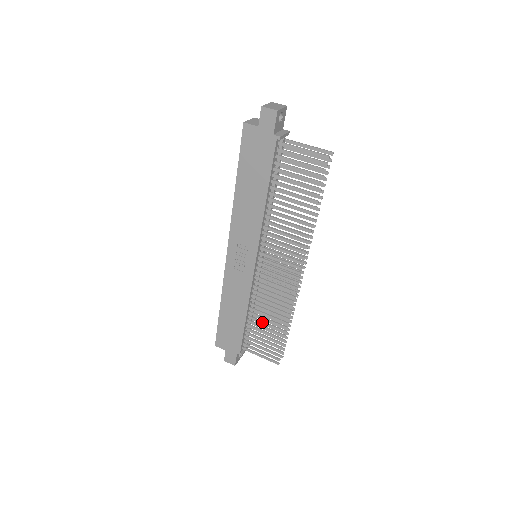
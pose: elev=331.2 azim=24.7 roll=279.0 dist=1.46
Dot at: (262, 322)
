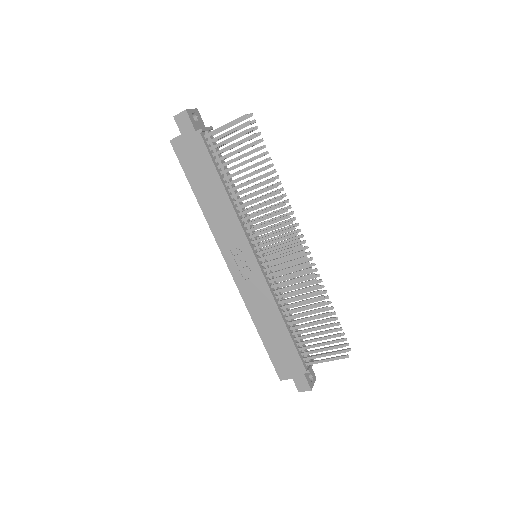
Dot at: (303, 319)
